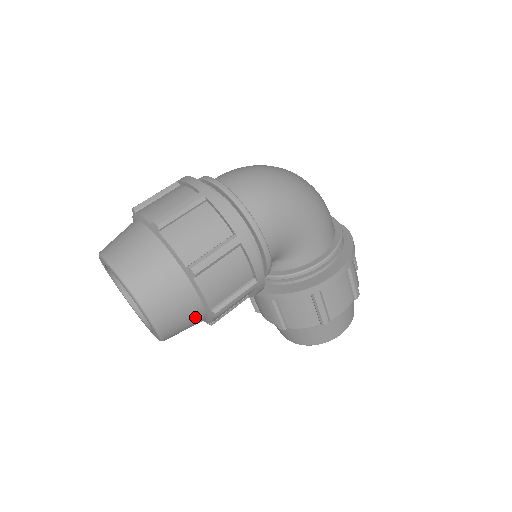
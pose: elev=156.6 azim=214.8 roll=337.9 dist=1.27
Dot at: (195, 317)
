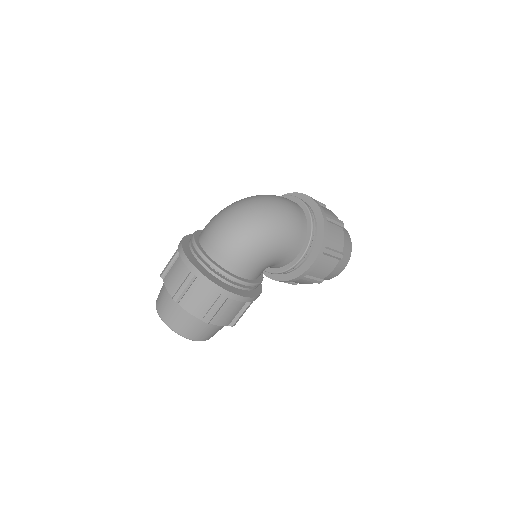
Dot at: occluded
